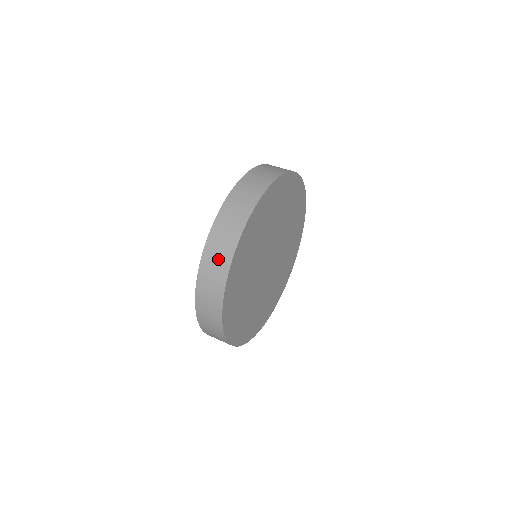
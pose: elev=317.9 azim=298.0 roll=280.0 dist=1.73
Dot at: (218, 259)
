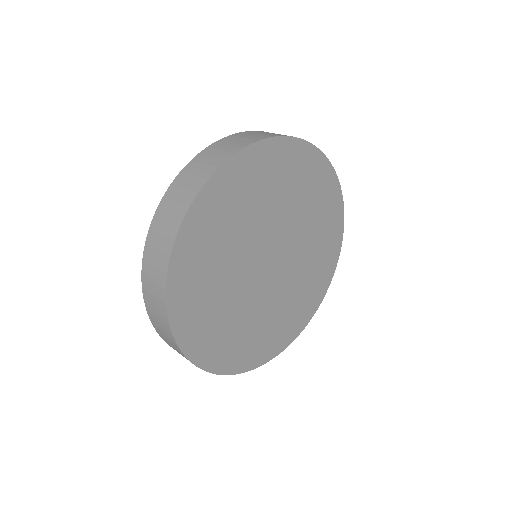
Dot at: (175, 206)
